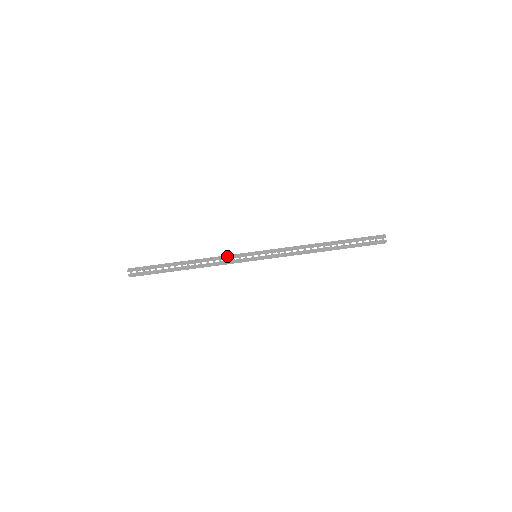
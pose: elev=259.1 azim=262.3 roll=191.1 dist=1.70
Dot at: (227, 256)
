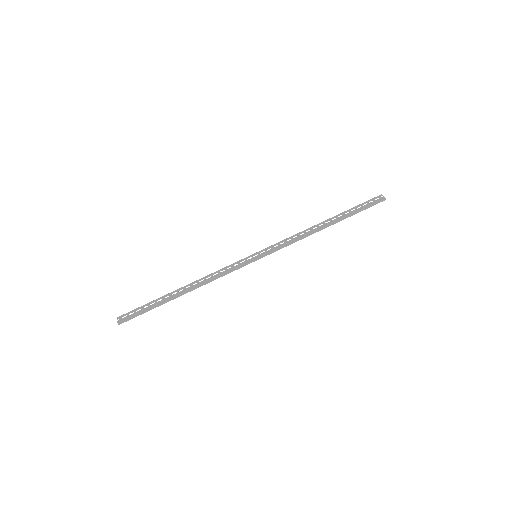
Dot at: (225, 267)
